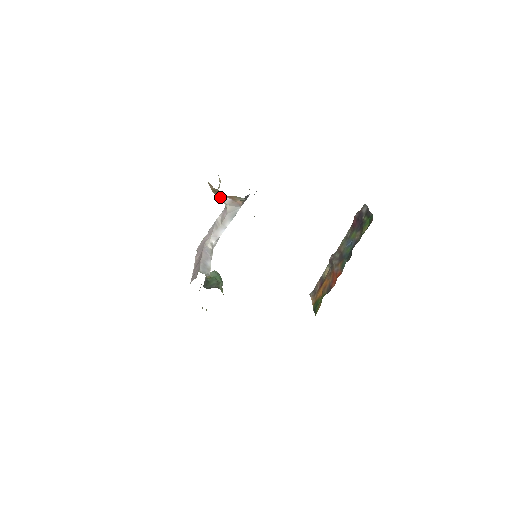
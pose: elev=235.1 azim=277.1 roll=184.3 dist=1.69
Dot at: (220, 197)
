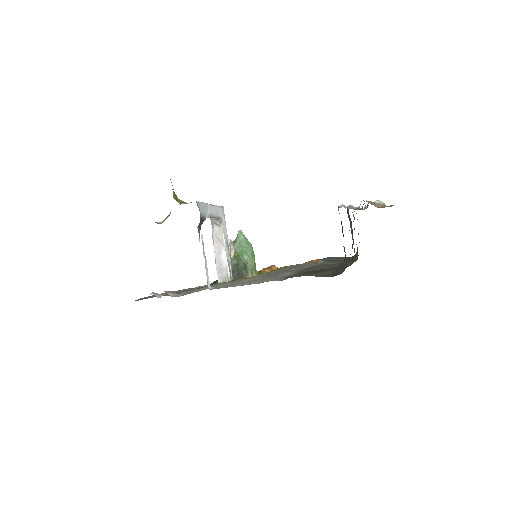
Dot at: occluded
